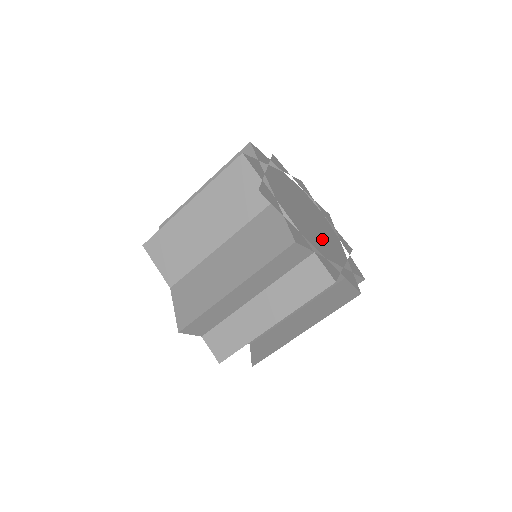
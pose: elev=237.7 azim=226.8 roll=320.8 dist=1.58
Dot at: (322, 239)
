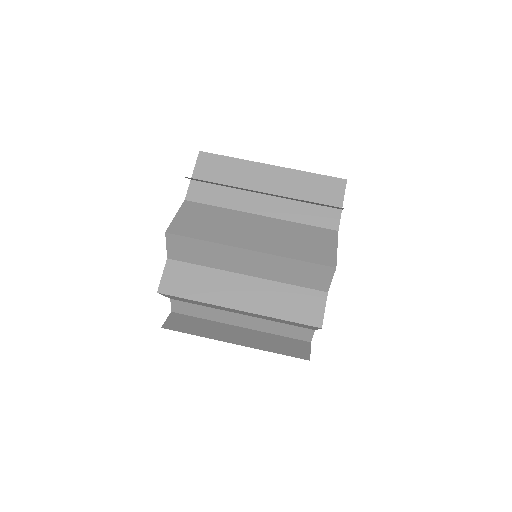
Dot at: occluded
